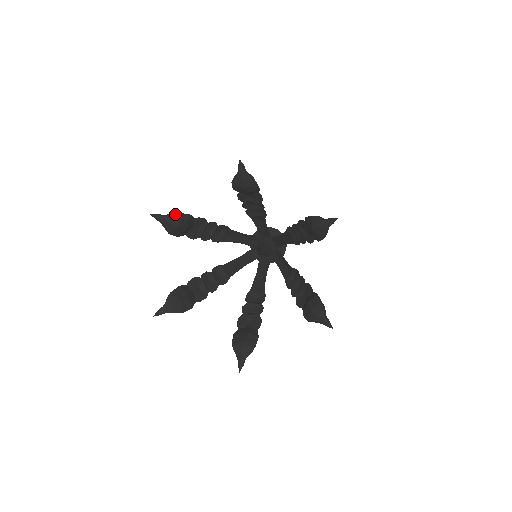
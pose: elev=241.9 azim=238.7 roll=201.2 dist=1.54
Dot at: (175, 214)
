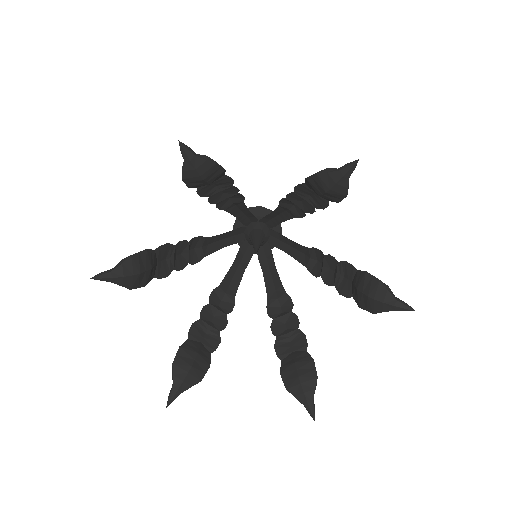
Dot at: (211, 161)
